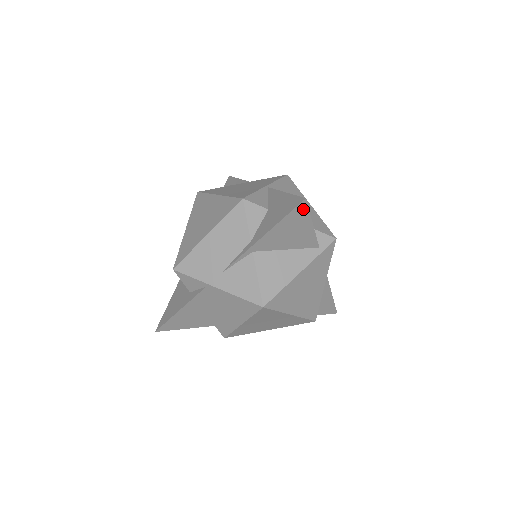
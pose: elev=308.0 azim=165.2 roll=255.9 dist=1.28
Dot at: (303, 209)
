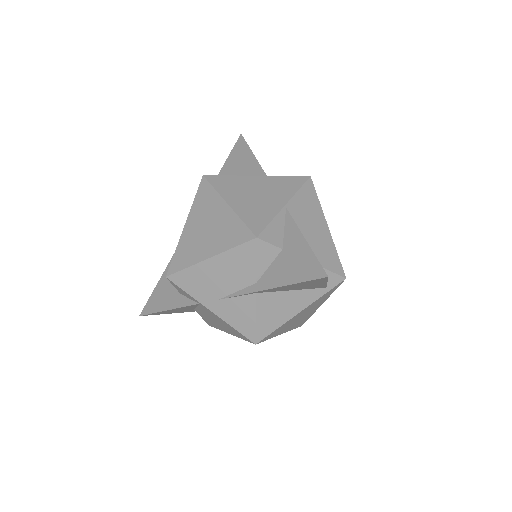
Dot at: (322, 279)
